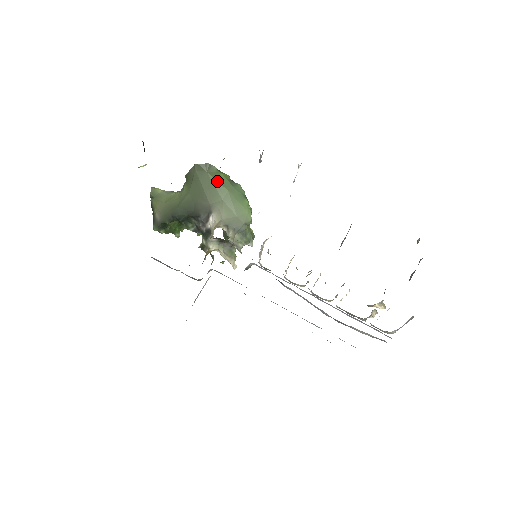
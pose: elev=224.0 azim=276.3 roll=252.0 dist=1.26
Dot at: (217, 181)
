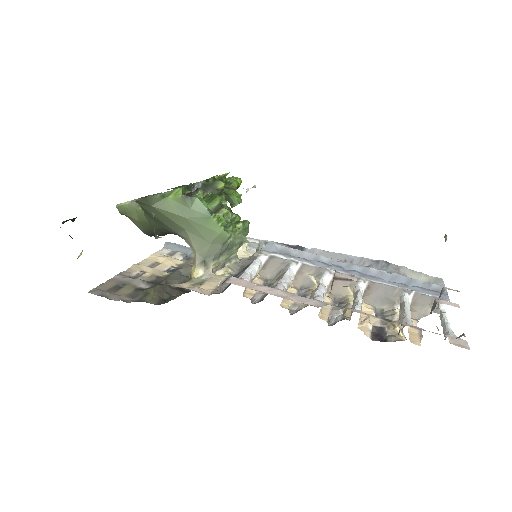
Dot at: (168, 212)
